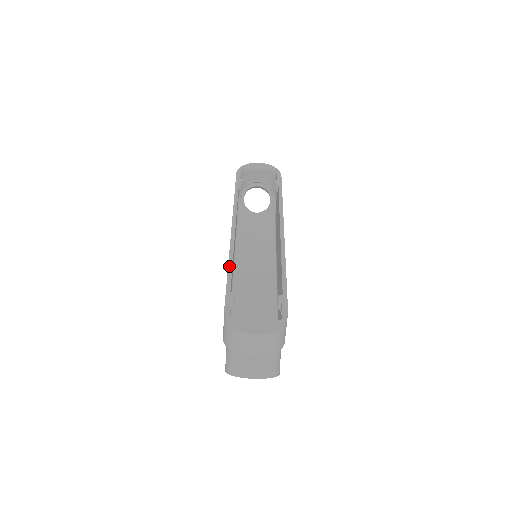
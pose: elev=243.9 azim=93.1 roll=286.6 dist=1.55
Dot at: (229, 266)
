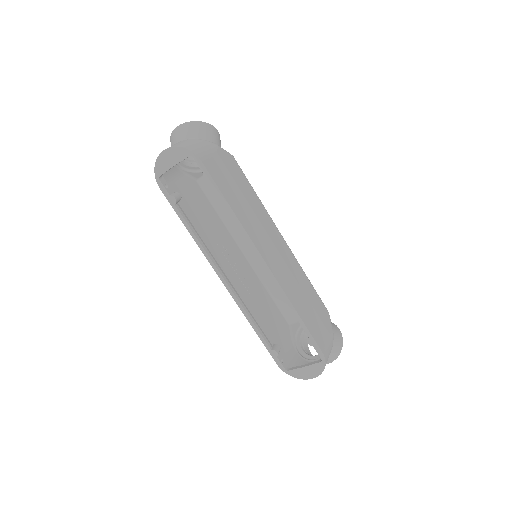
Dot at: (252, 326)
